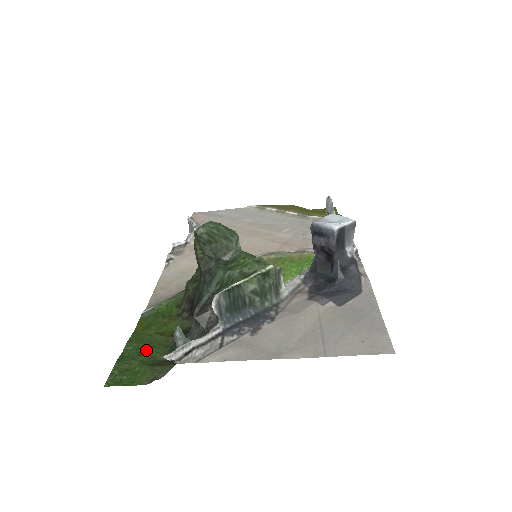
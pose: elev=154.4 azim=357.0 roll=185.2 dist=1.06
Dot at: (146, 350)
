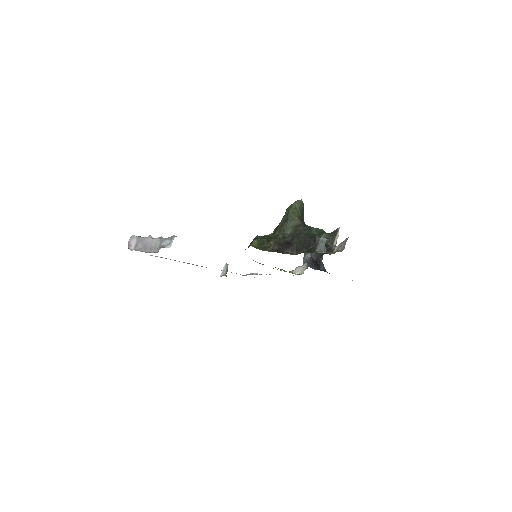
Dot at: occluded
